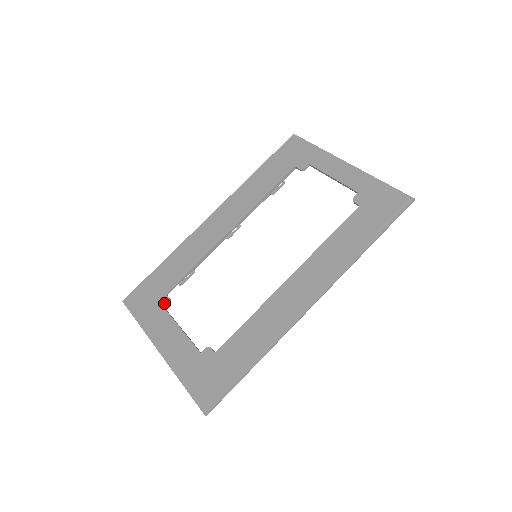
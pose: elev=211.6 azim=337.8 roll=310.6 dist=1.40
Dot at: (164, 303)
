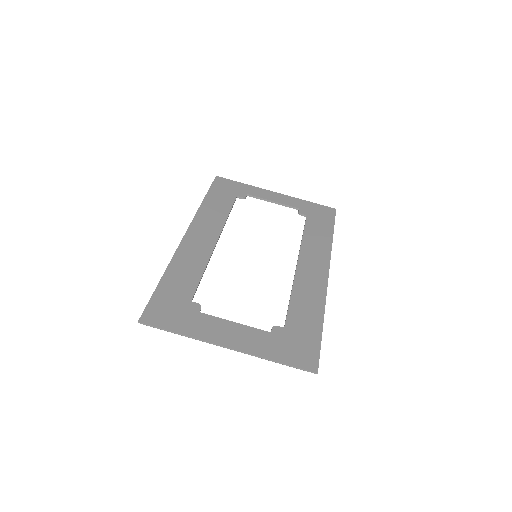
Dot at: (196, 308)
